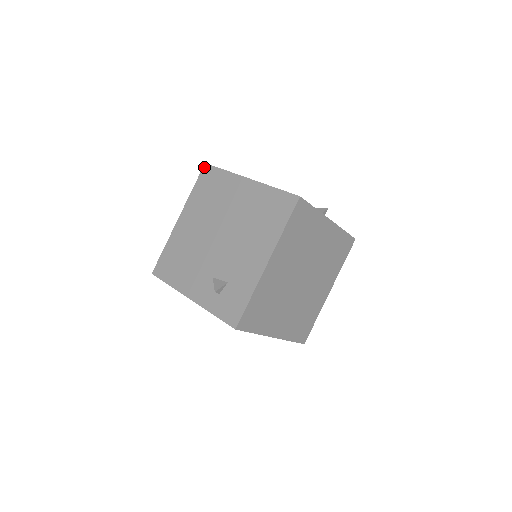
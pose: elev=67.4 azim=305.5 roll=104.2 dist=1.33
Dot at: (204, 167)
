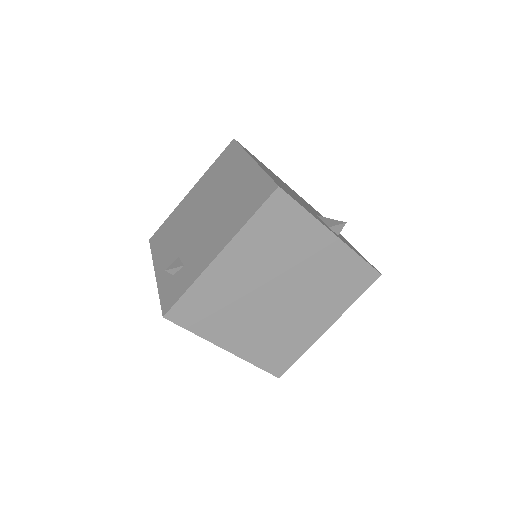
Dot at: (231, 142)
